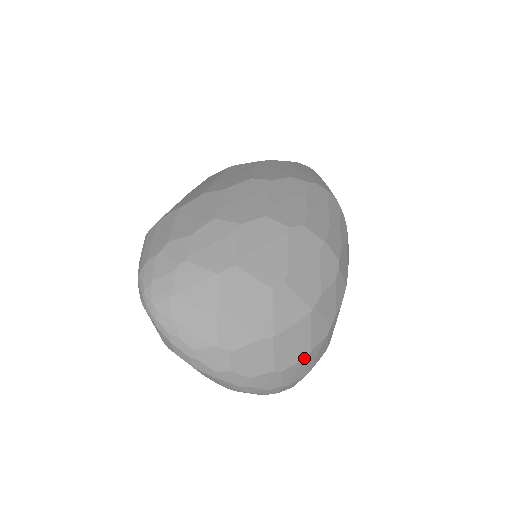
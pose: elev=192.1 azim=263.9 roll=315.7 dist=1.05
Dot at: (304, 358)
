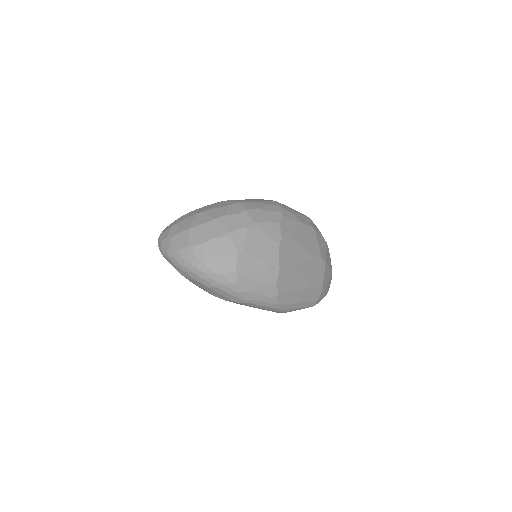
Dot at: (206, 242)
